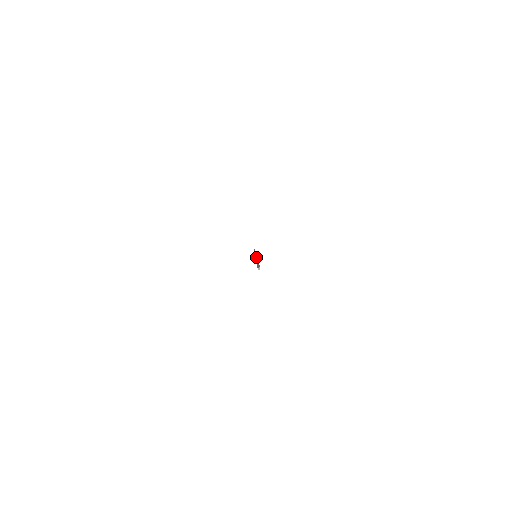
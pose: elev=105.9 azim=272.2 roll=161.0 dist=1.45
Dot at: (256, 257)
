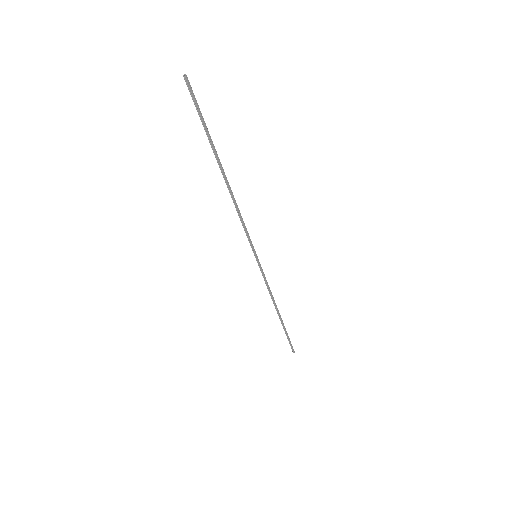
Dot at: (244, 224)
